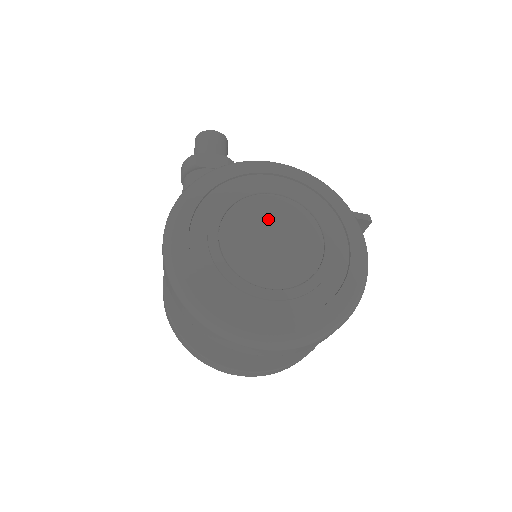
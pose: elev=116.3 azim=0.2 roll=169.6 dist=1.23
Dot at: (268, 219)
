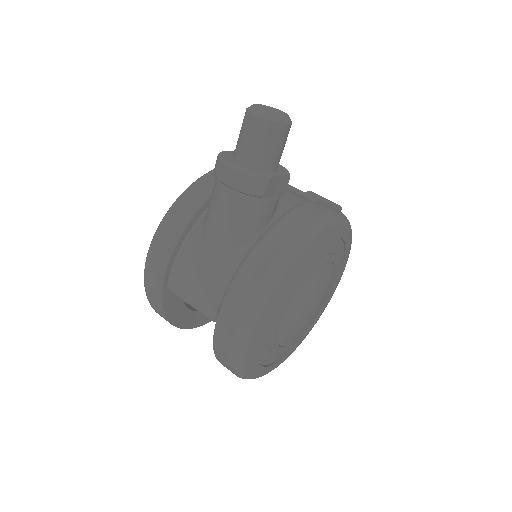
Dot at: (316, 297)
